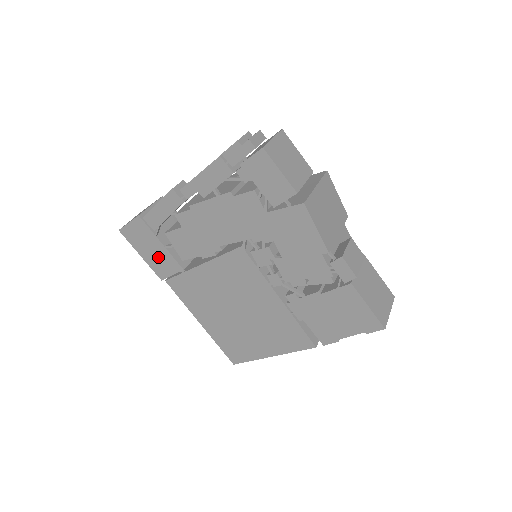
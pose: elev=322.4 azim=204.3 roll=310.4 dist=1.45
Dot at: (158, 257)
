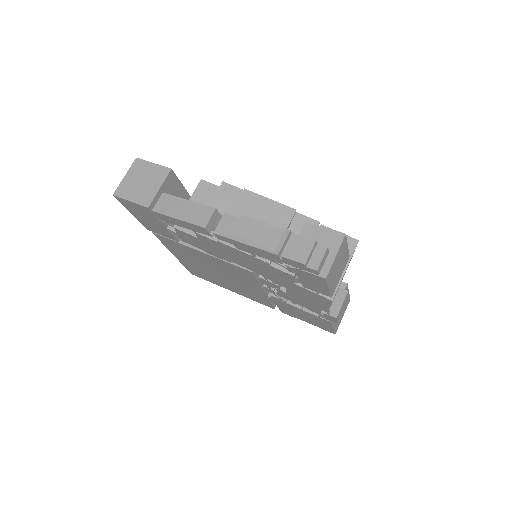
Dot at: (153, 225)
